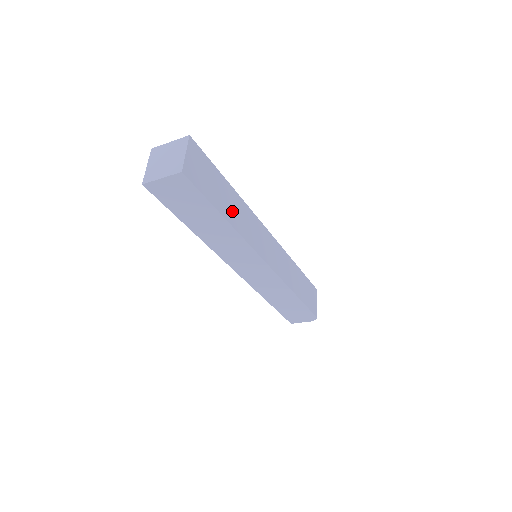
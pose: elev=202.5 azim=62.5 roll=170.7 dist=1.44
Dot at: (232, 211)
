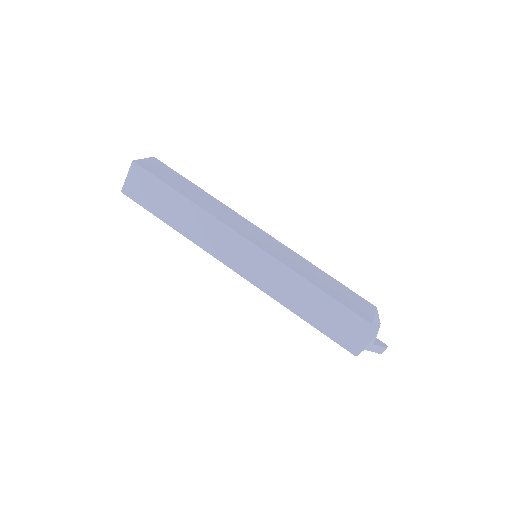
Dot at: (196, 197)
